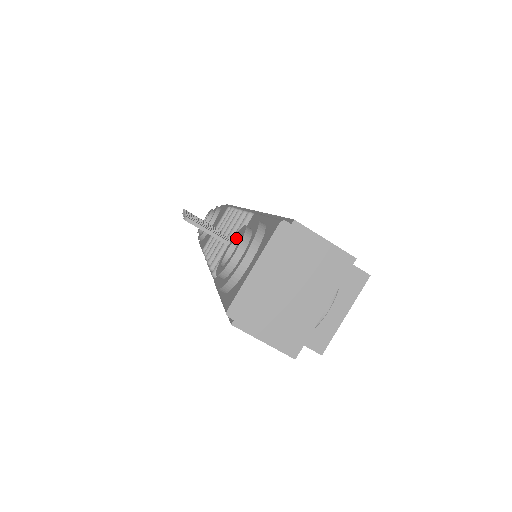
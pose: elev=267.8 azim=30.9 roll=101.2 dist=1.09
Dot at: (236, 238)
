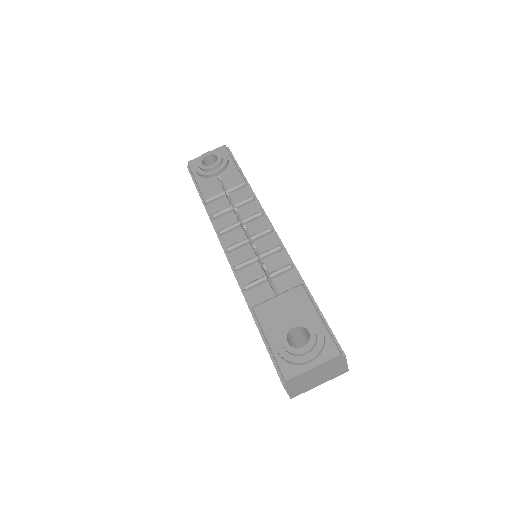
Dot at: (302, 327)
